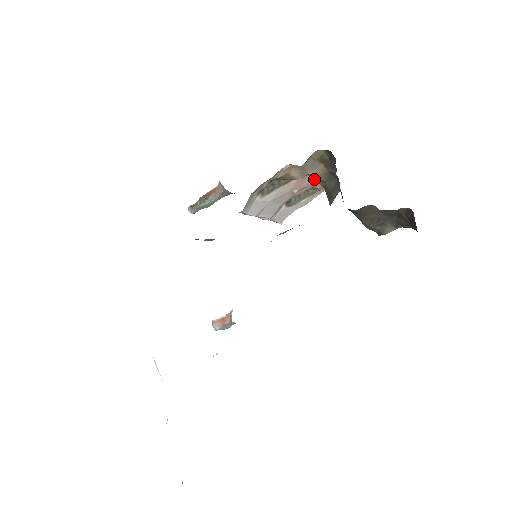
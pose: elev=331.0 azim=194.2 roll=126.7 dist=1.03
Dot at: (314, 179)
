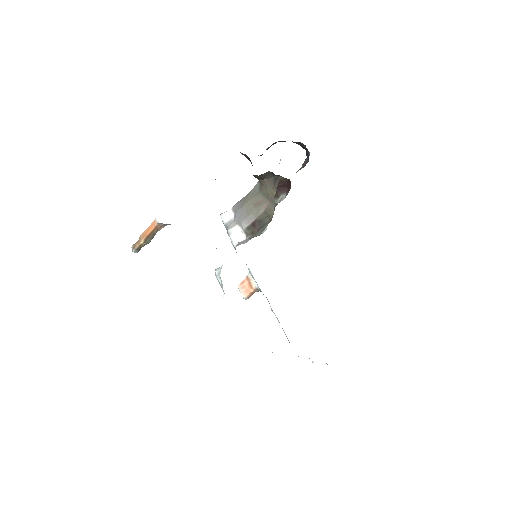
Dot at: occluded
